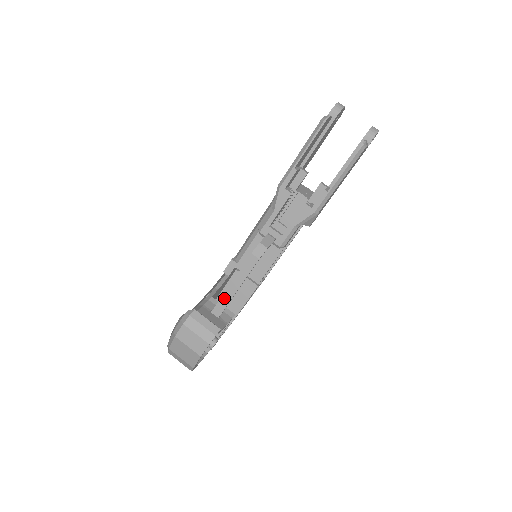
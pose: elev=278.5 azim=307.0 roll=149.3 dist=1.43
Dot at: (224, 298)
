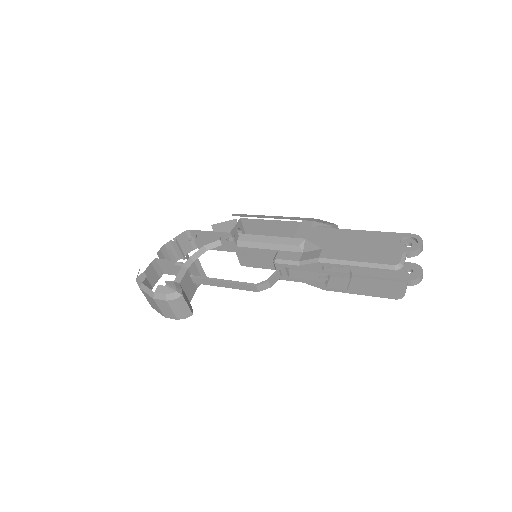
Dot at: (209, 281)
